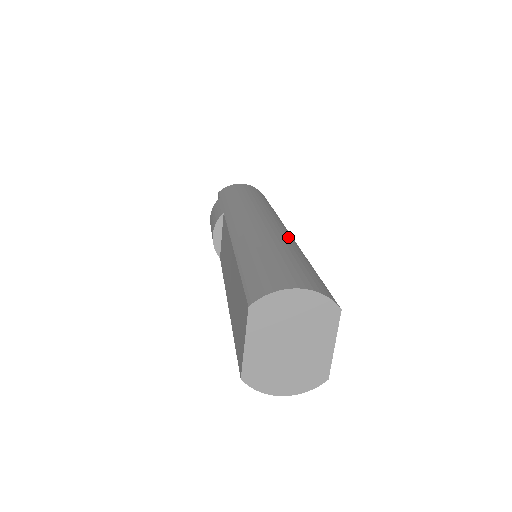
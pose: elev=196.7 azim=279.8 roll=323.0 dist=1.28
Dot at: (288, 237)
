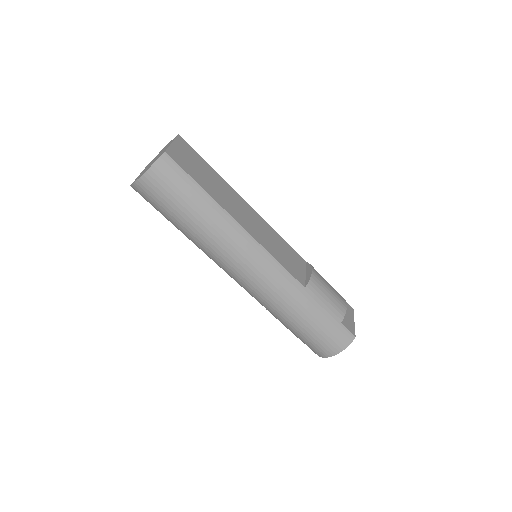
Dot at: occluded
